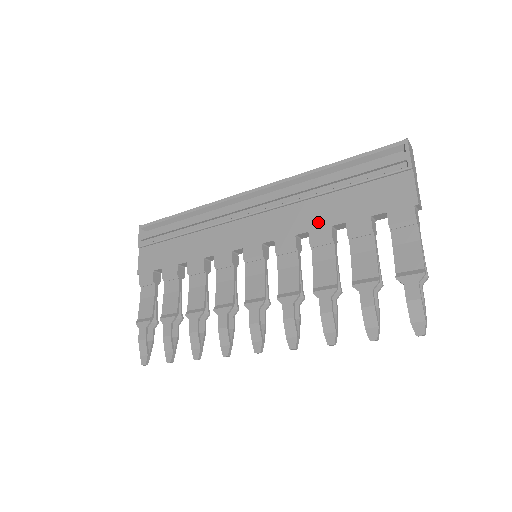
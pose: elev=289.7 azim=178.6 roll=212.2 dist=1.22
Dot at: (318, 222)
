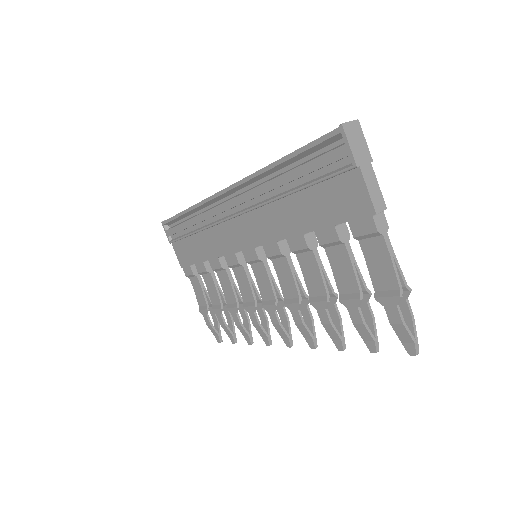
Dot at: (290, 229)
